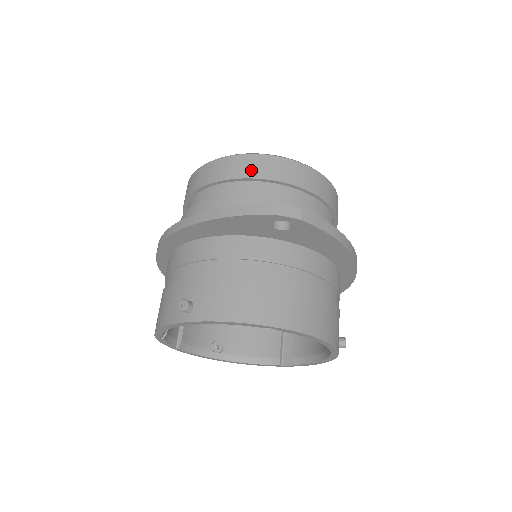
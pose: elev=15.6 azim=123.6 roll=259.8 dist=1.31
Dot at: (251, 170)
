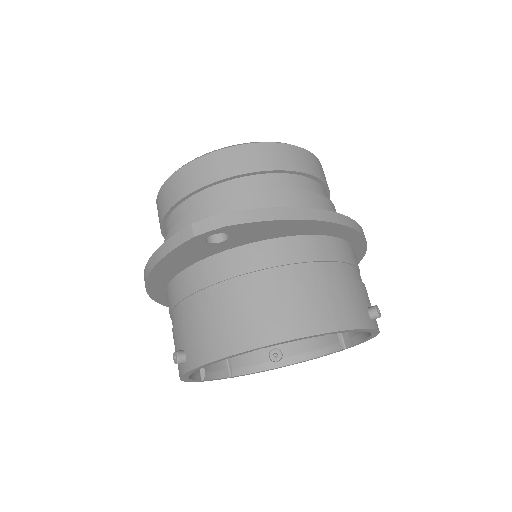
Dot at: (187, 185)
